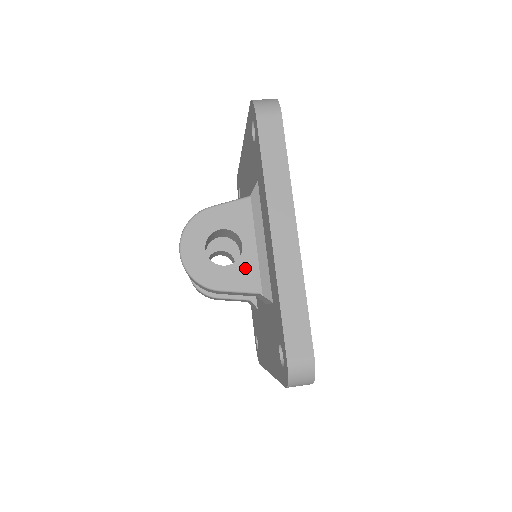
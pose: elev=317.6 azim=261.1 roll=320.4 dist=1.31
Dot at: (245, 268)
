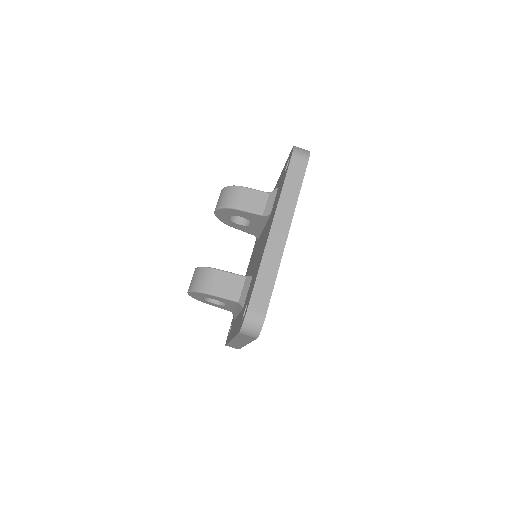
Dot at: (225, 307)
